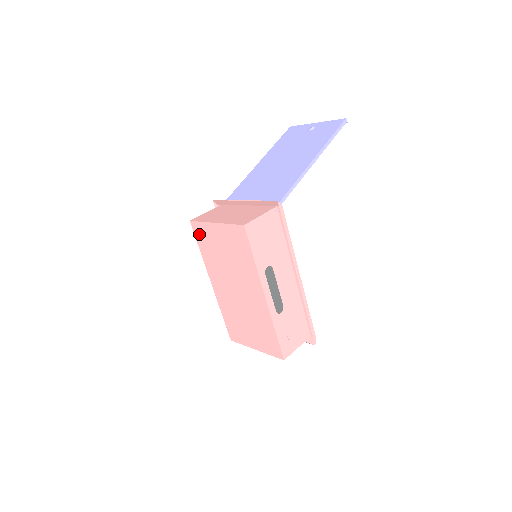
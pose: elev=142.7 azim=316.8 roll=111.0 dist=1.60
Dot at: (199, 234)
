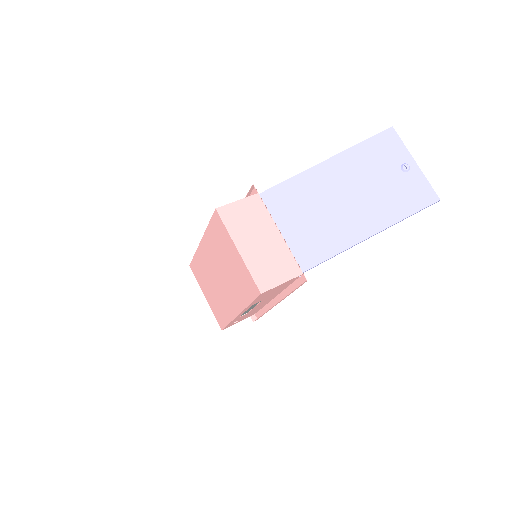
Dot at: (217, 224)
